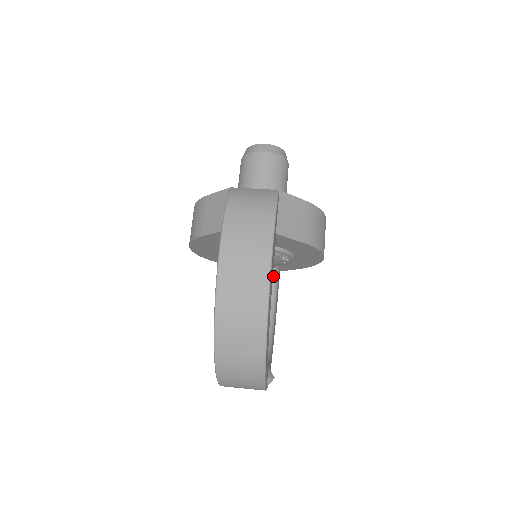
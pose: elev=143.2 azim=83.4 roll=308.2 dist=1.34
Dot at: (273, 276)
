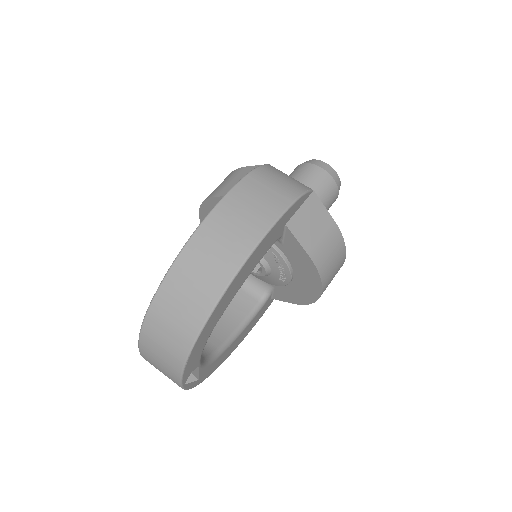
Dot at: (262, 296)
